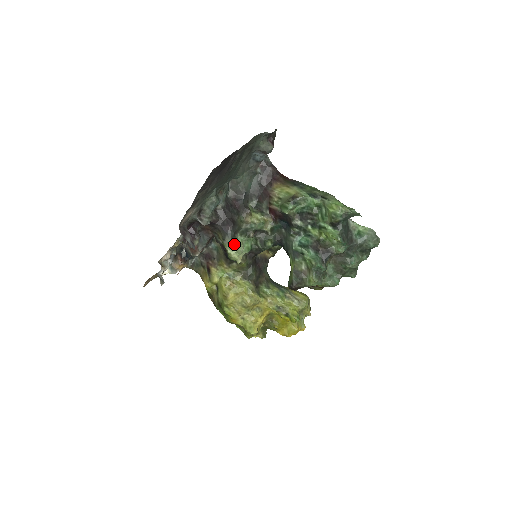
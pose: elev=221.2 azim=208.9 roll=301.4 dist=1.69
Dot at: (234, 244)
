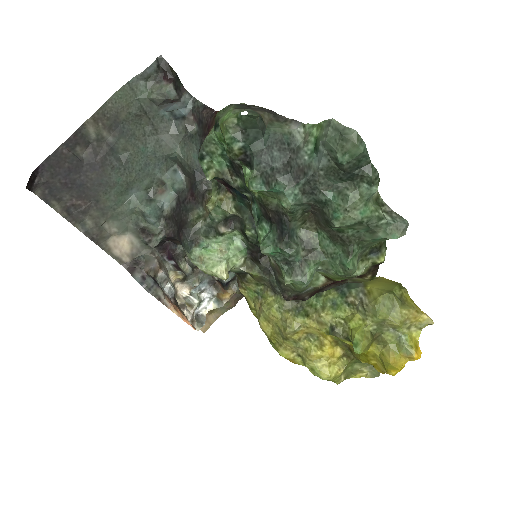
Dot at: (198, 256)
